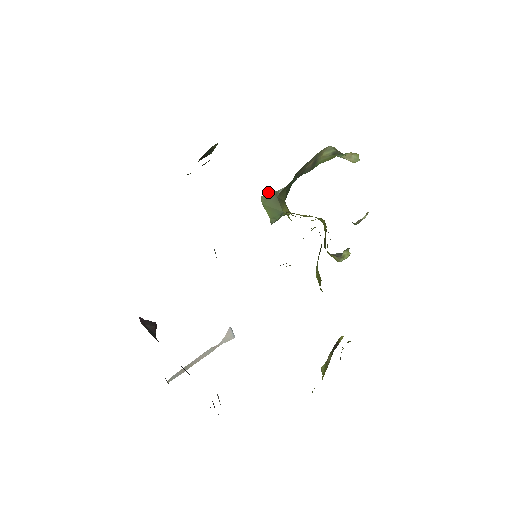
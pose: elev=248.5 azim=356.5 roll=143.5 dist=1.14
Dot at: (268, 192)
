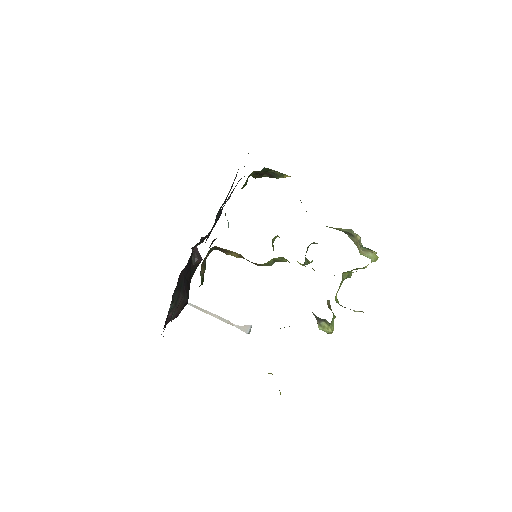
Dot at: (314, 242)
